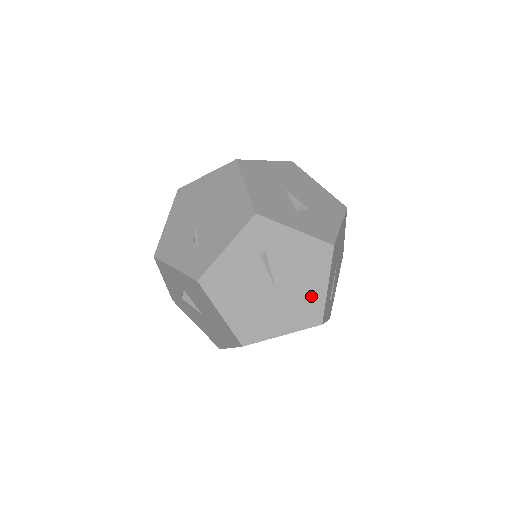
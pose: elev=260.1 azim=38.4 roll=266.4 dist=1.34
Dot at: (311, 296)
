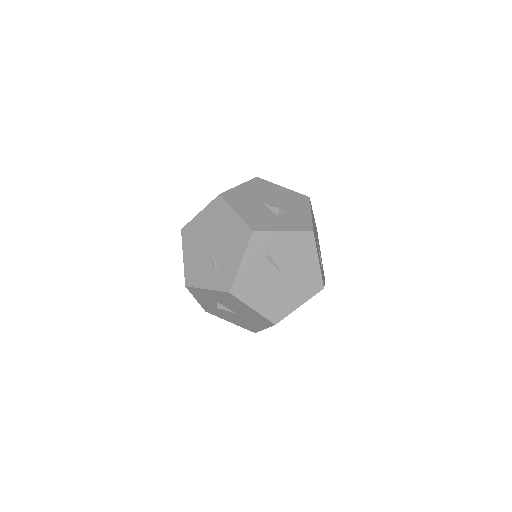
Dot at: (310, 272)
